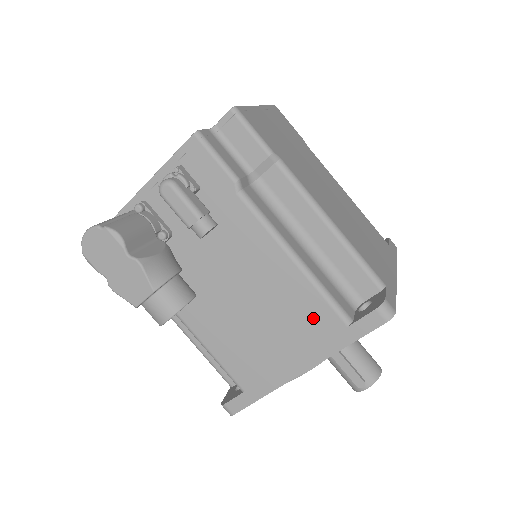
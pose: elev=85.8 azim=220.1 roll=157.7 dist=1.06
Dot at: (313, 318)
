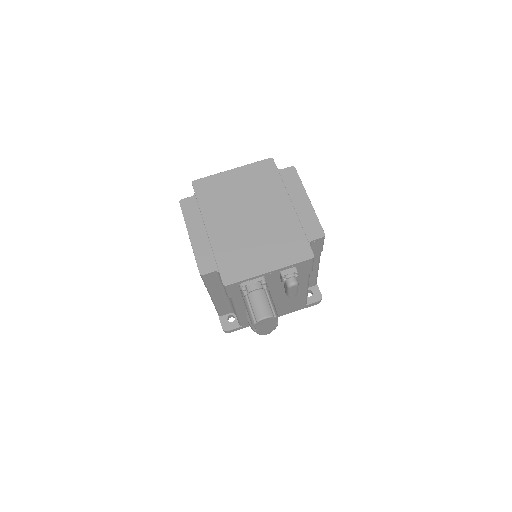
Dot at: (296, 305)
